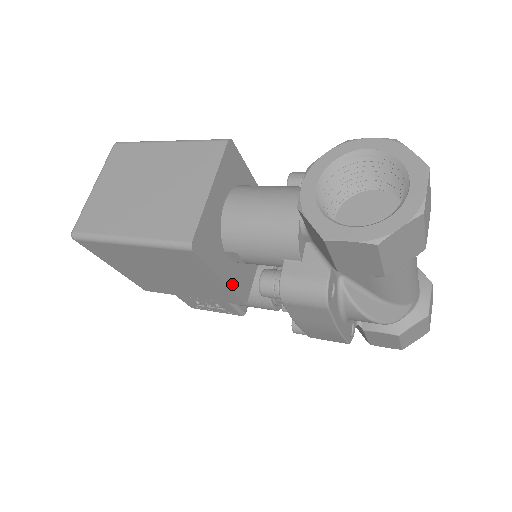
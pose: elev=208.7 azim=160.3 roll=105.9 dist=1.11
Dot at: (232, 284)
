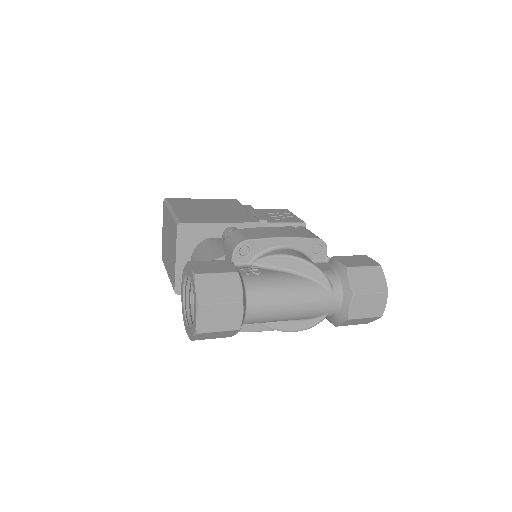
Dot at: occluded
